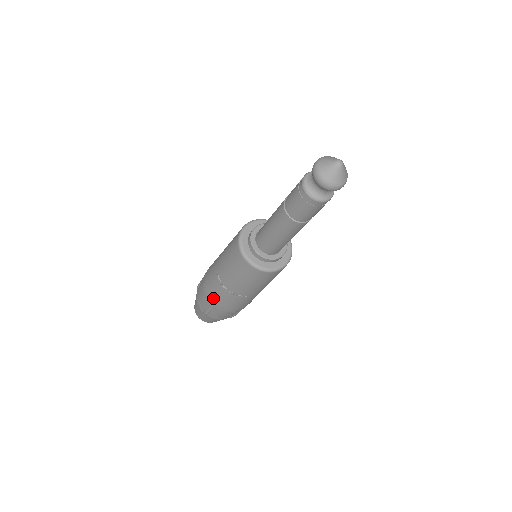
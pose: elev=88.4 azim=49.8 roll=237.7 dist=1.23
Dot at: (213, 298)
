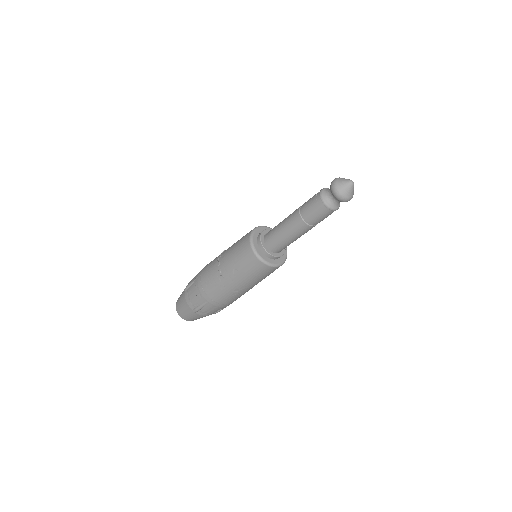
Dot at: (204, 269)
